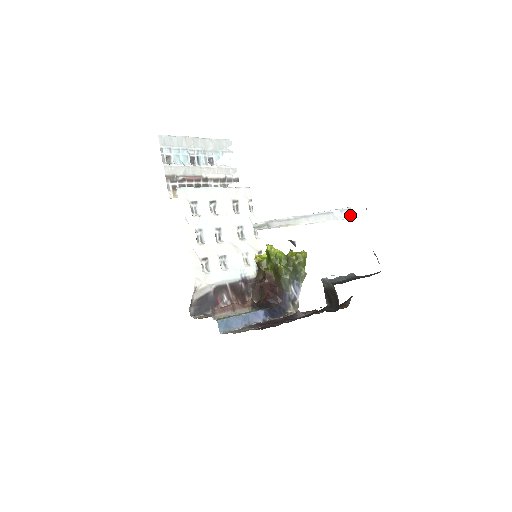
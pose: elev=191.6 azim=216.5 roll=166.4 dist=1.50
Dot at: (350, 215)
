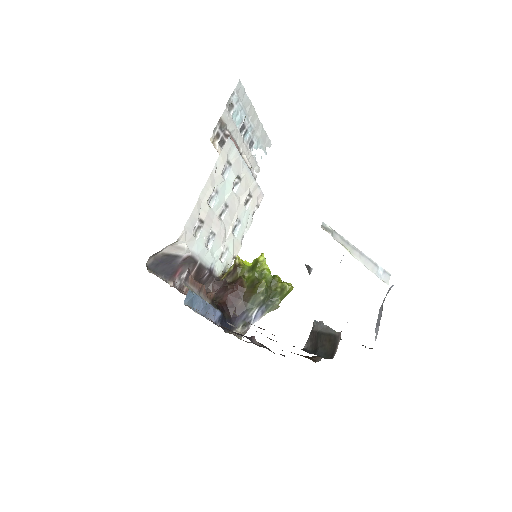
Dot at: (387, 281)
